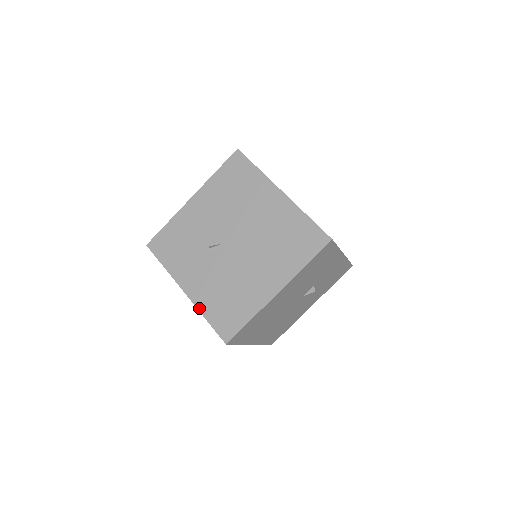
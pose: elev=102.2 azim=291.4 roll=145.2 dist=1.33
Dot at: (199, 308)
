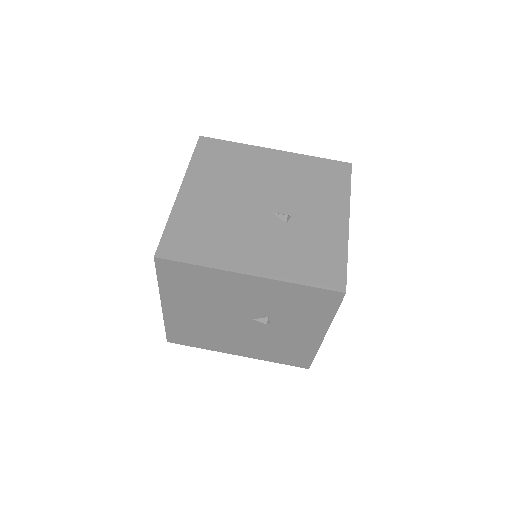
Dot at: occluded
